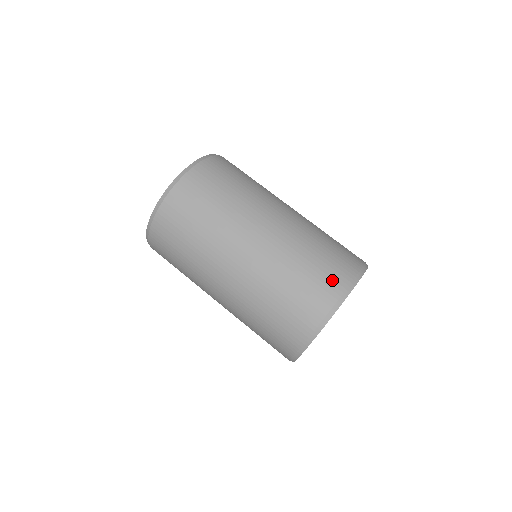
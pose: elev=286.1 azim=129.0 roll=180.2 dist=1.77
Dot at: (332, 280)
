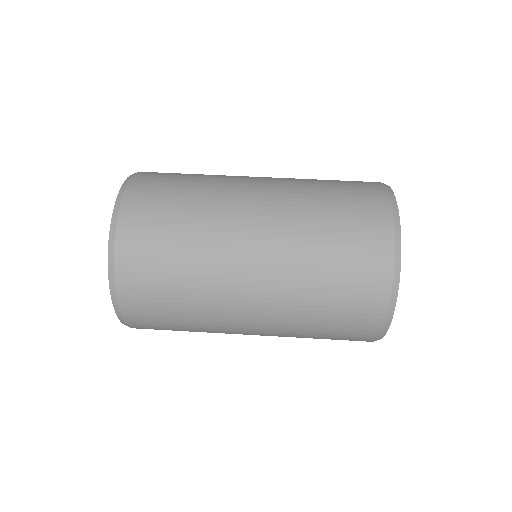
Dot at: occluded
